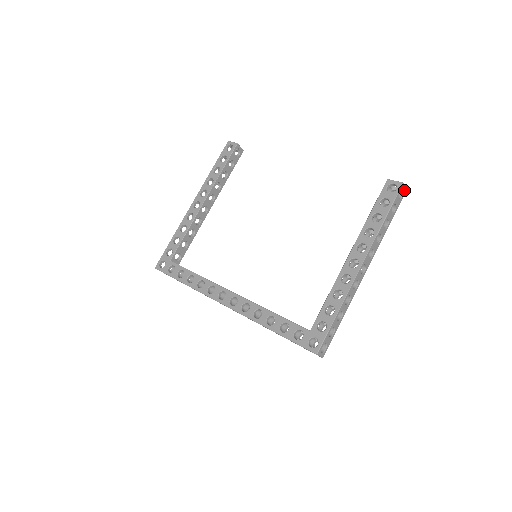
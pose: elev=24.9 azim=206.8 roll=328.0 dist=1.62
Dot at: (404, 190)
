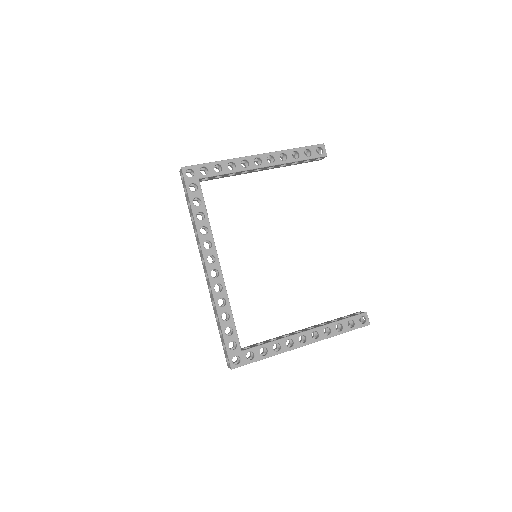
Dot at: occluded
